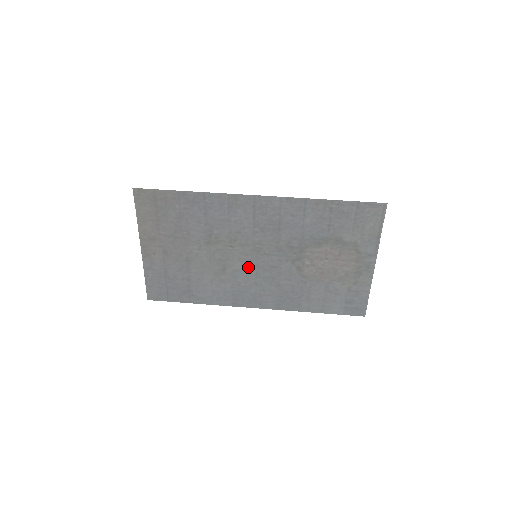
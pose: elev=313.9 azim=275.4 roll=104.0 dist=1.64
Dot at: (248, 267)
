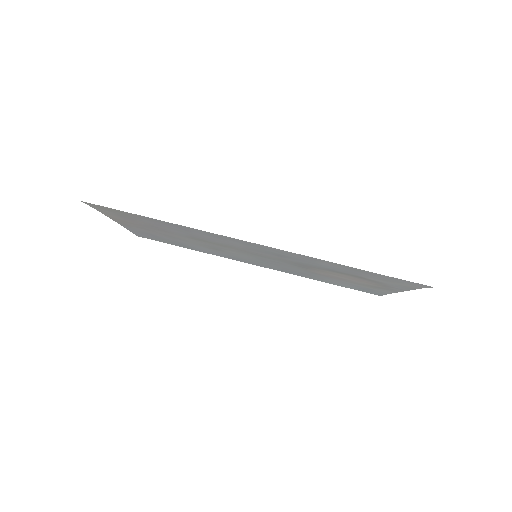
Dot at: (247, 256)
